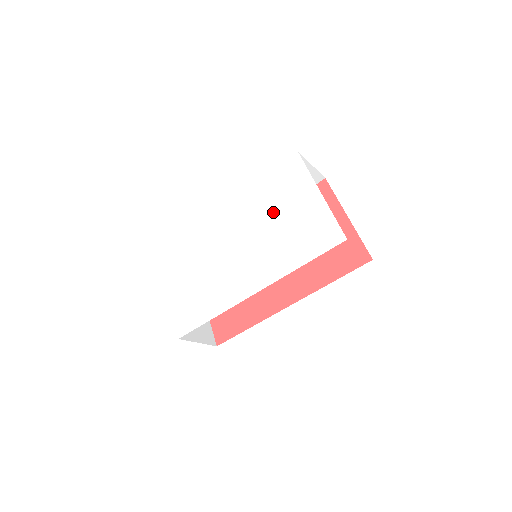
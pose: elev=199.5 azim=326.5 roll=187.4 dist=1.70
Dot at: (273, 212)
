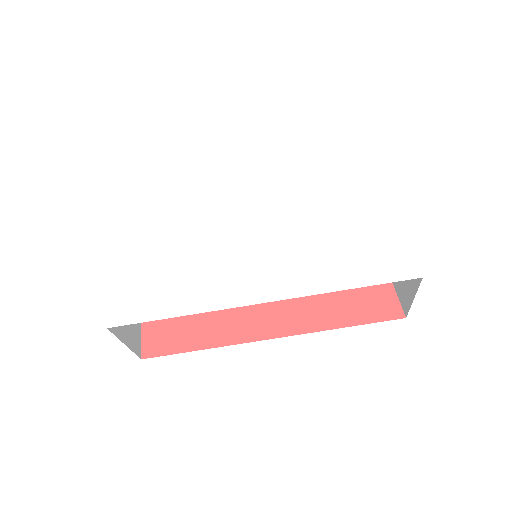
Dot at: (316, 207)
